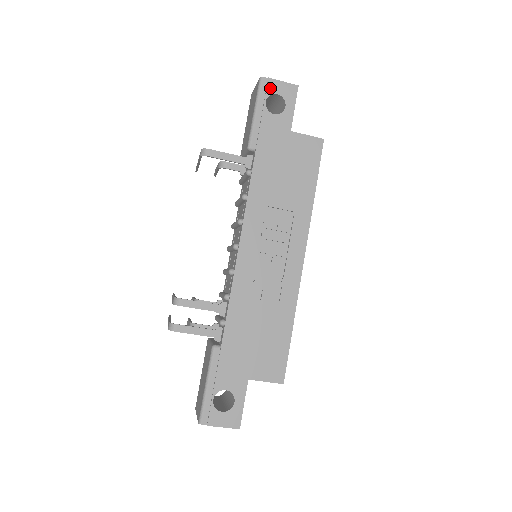
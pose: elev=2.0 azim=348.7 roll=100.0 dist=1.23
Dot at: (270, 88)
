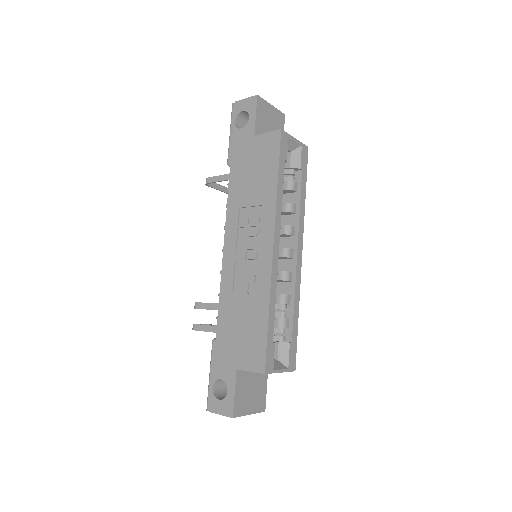
Dot at: (237, 109)
